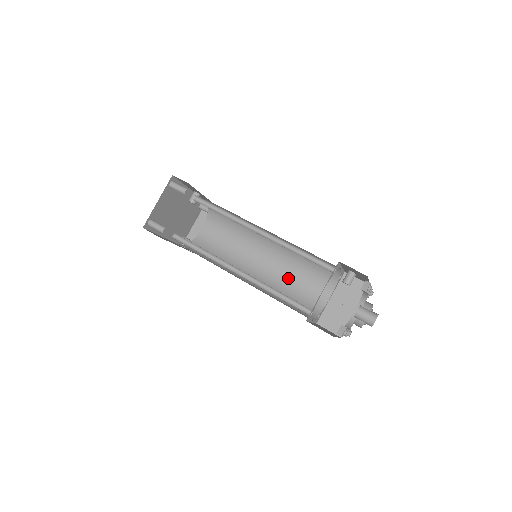
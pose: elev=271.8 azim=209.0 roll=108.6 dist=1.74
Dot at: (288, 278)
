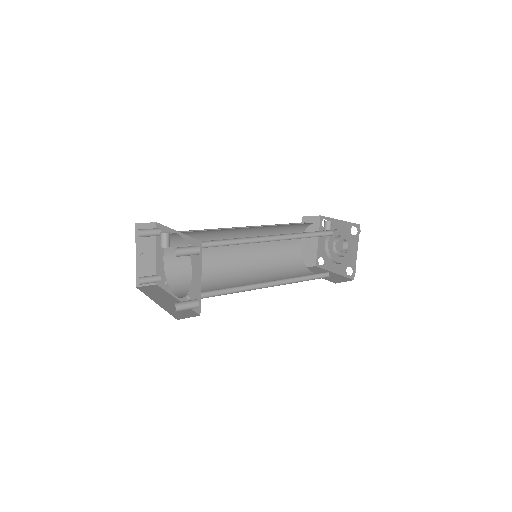
Dot at: (266, 250)
